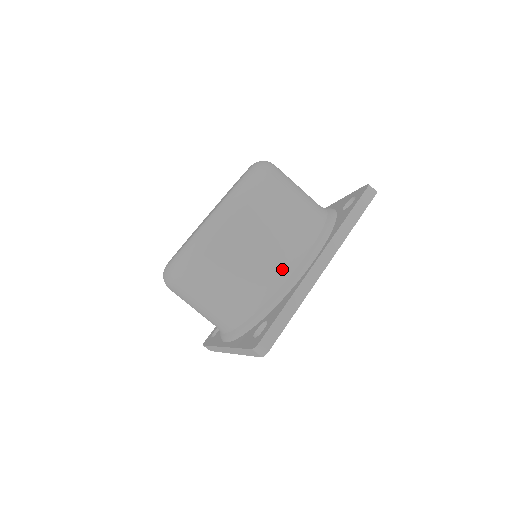
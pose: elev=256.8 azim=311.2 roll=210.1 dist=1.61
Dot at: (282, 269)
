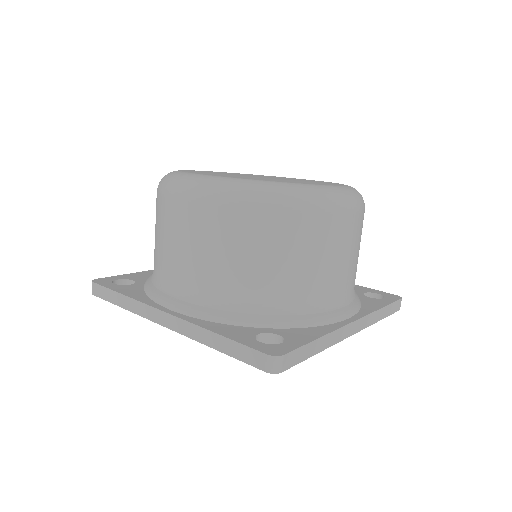
Dot at: (323, 299)
